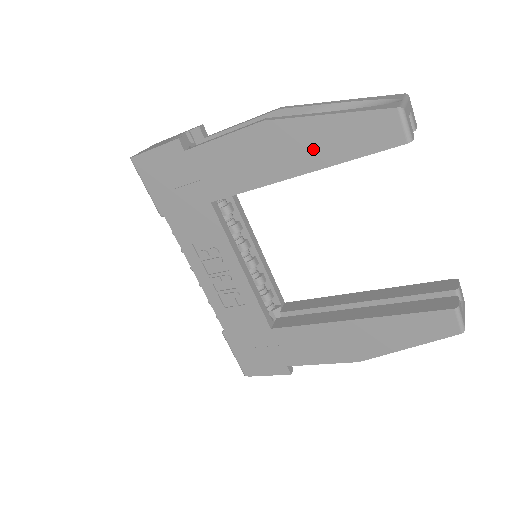
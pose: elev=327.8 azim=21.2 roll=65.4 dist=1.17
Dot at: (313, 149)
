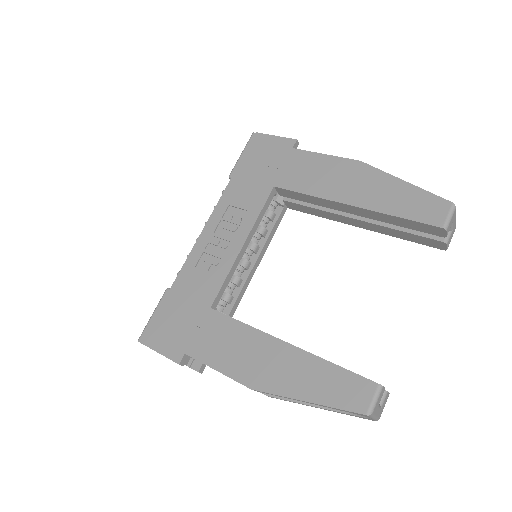
Dot at: (376, 195)
